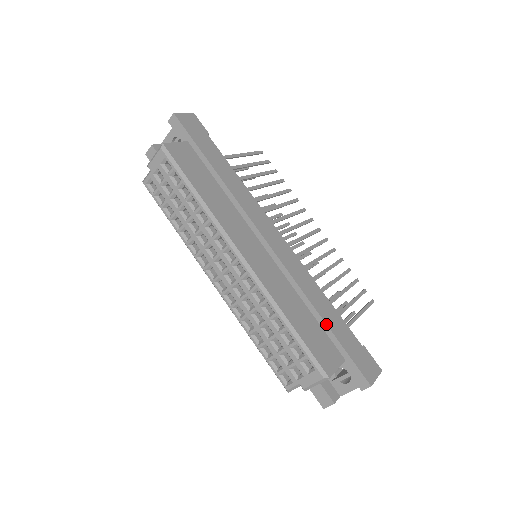
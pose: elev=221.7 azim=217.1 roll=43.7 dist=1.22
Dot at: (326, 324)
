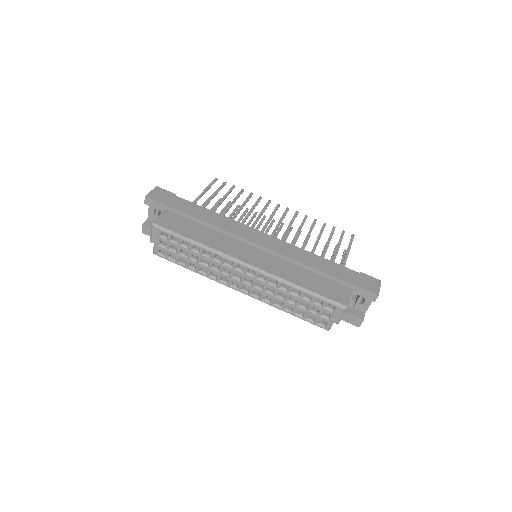
Dot at: (327, 274)
